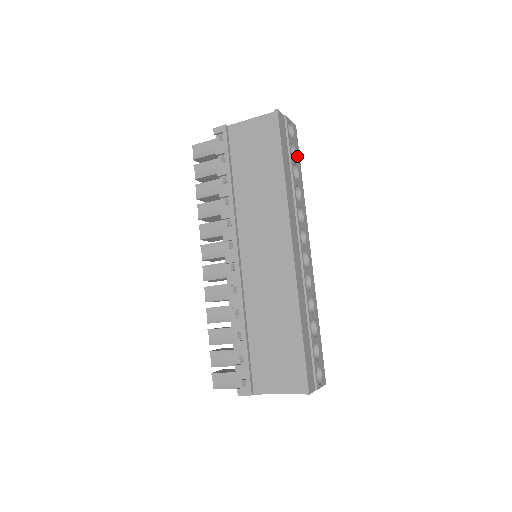
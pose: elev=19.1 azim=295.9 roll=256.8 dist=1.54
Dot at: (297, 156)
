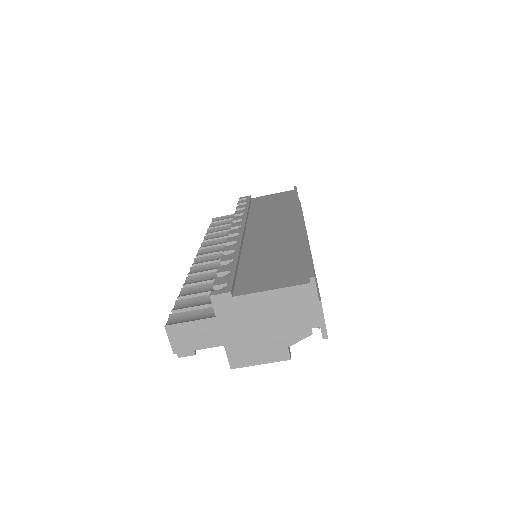
Dot at: occluded
